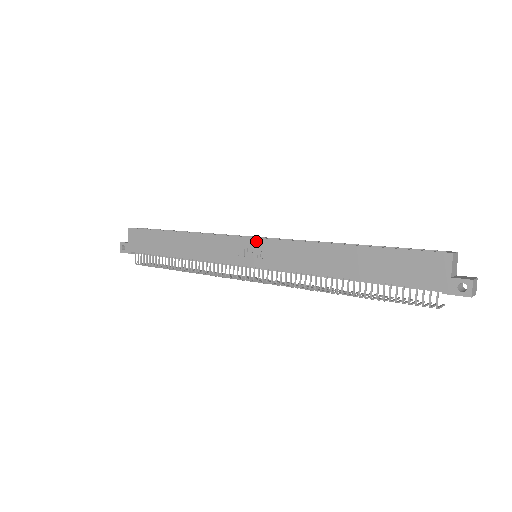
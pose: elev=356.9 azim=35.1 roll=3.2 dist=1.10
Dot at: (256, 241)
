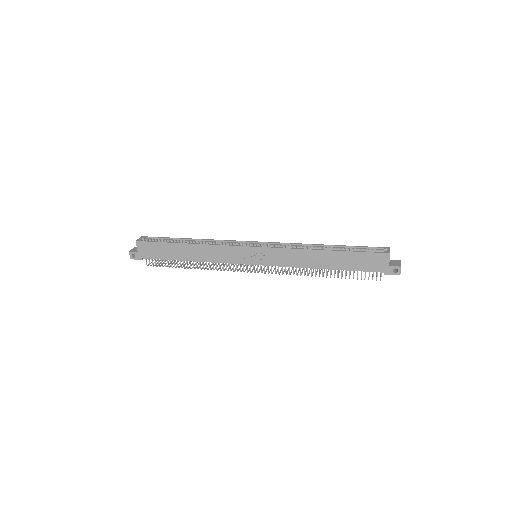
Dot at: (258, 249)
